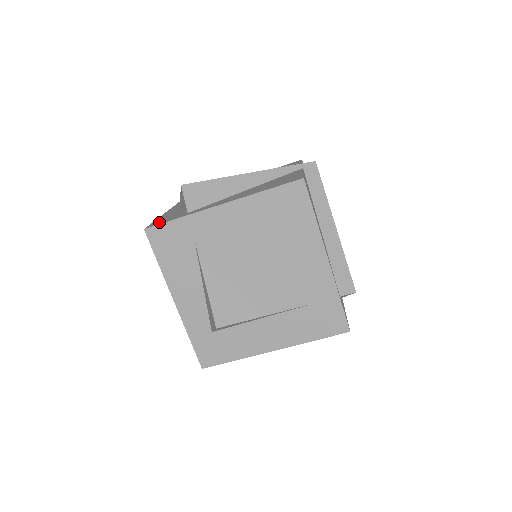
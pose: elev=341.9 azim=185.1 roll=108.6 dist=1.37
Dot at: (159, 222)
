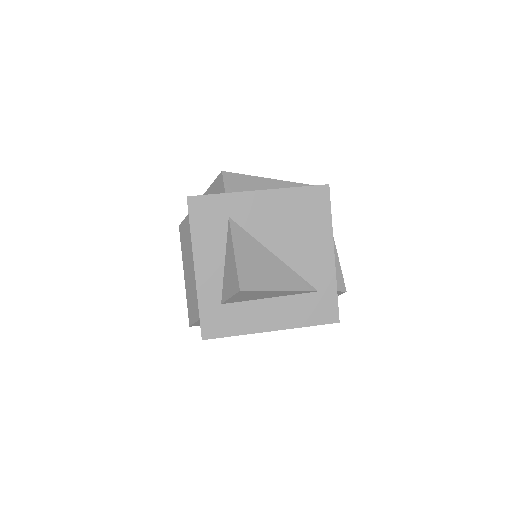
Dot at: occluded
